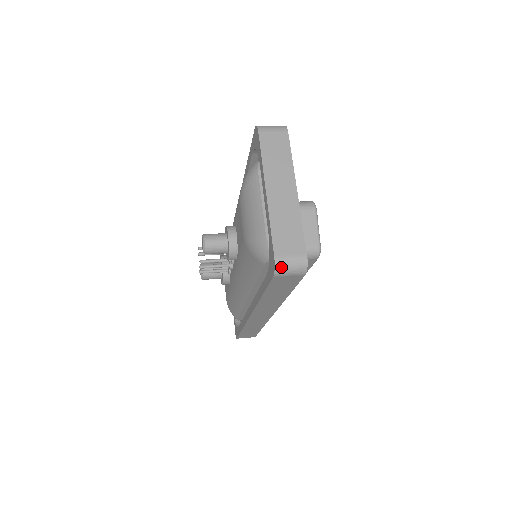
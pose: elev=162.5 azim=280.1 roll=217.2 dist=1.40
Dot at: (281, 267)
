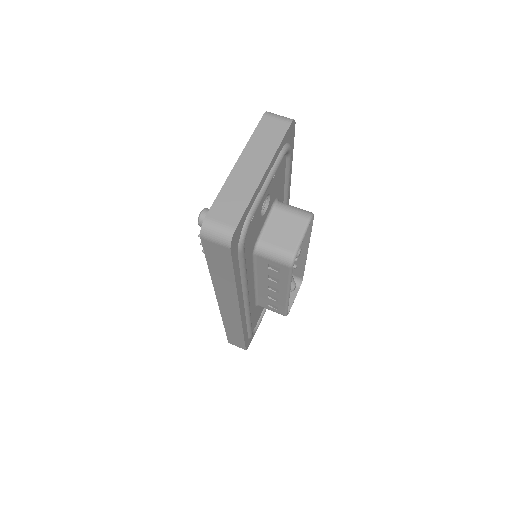
Dot at: (207, 229)
